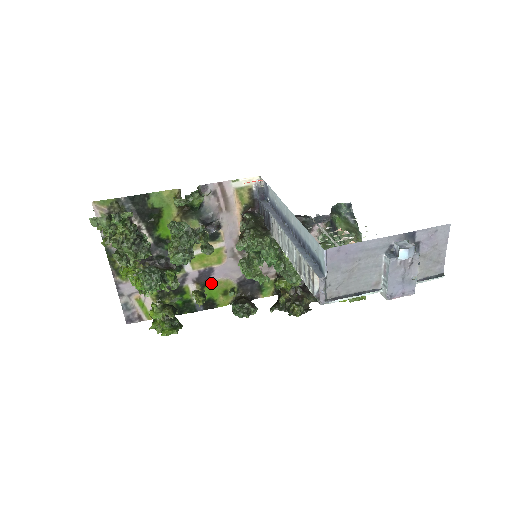
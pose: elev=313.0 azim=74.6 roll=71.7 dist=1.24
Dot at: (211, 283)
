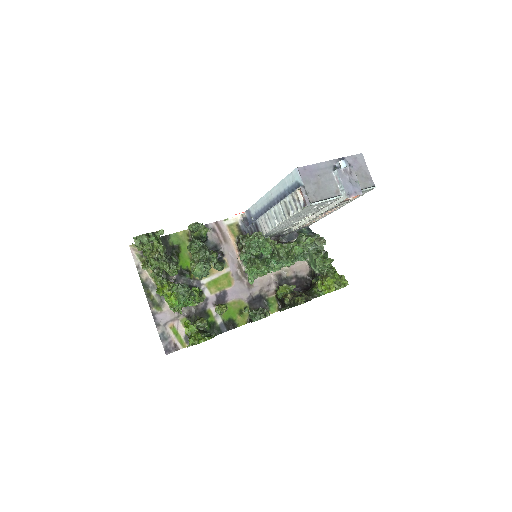
Dot at: (228, 305)
